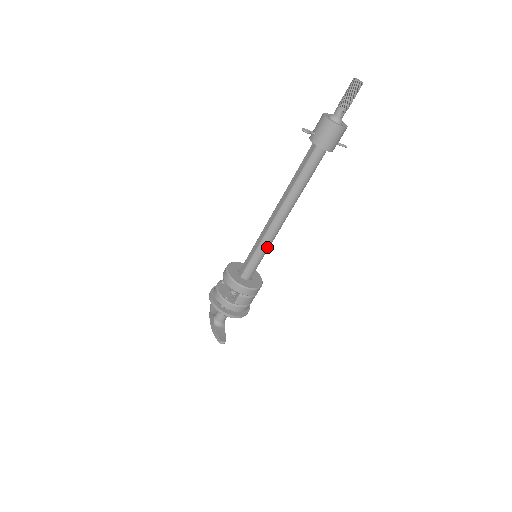
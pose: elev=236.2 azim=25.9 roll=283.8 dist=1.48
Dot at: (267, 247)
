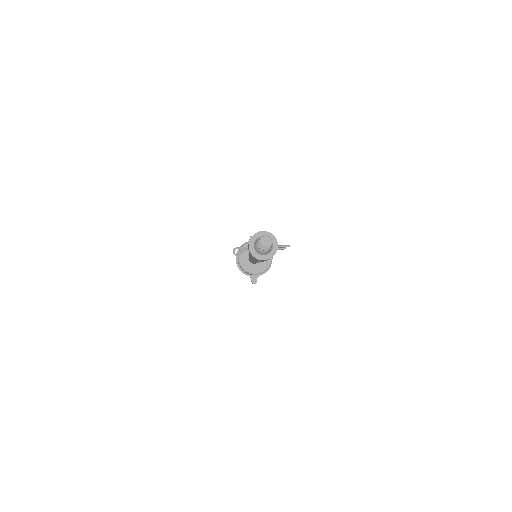
Dot at: occluded
